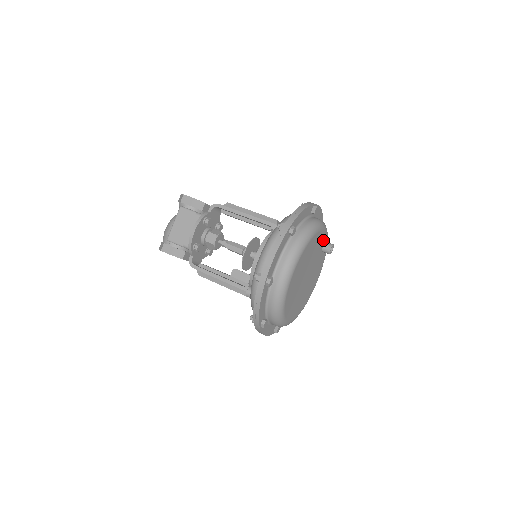
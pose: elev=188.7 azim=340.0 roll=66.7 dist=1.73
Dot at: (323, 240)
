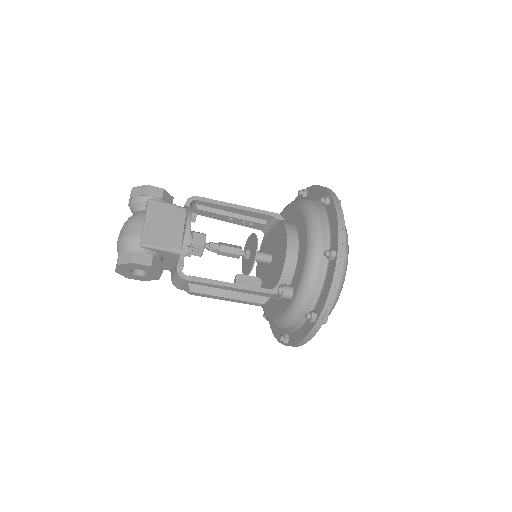
Dot at: occluded
